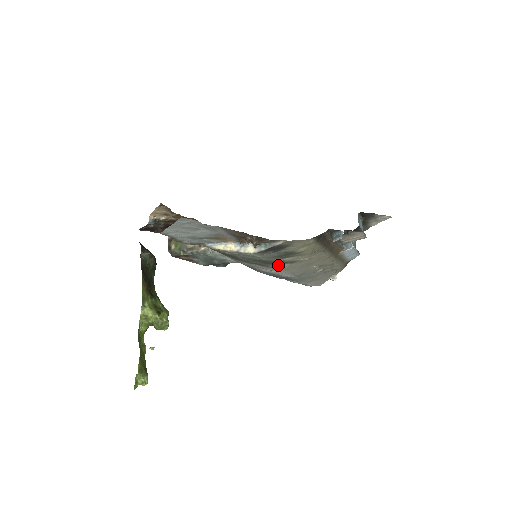
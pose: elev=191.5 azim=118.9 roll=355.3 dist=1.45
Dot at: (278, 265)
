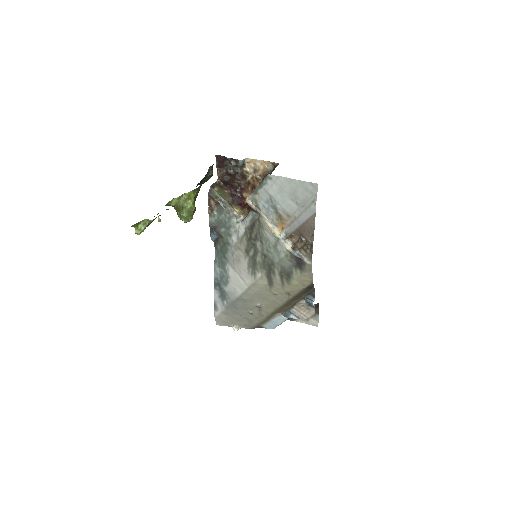
Dot at: (263, 276)
